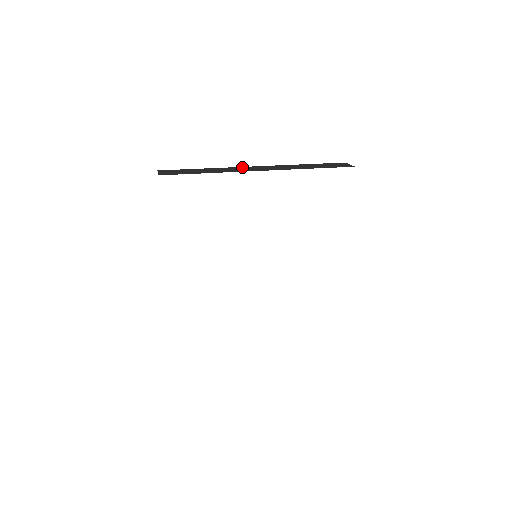
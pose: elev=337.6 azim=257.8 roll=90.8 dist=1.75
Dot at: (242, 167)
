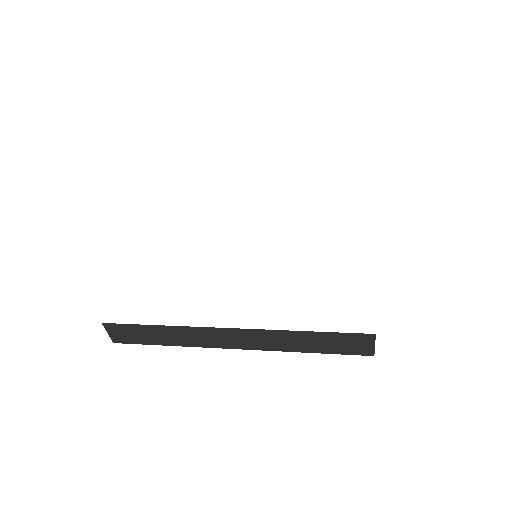
Dot at: occluded
